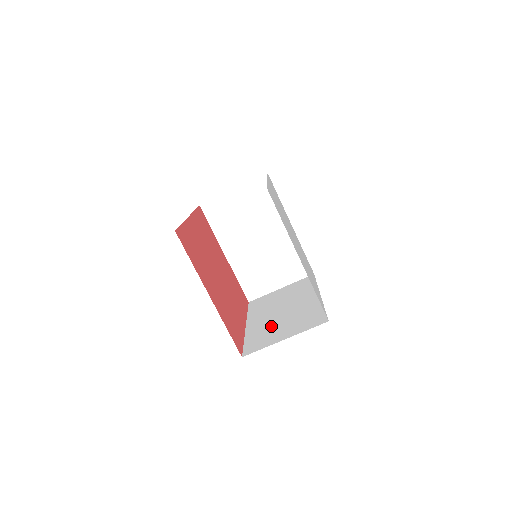
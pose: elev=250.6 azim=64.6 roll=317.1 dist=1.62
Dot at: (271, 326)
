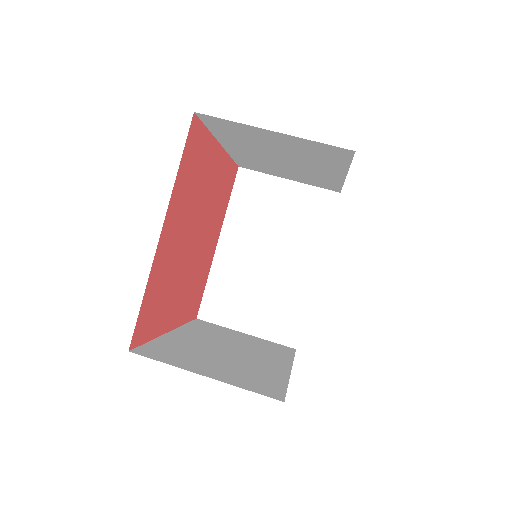
Dot at: (201, 352)
